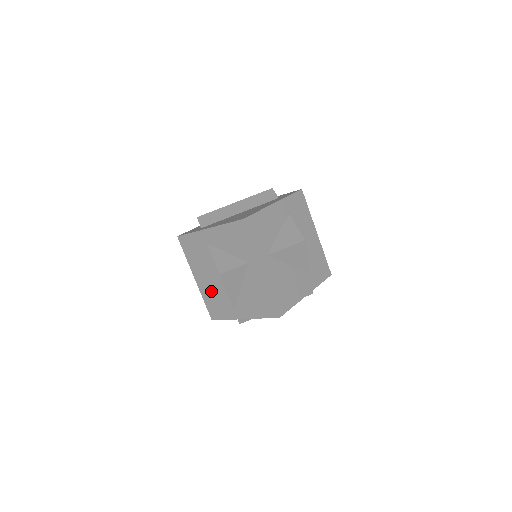
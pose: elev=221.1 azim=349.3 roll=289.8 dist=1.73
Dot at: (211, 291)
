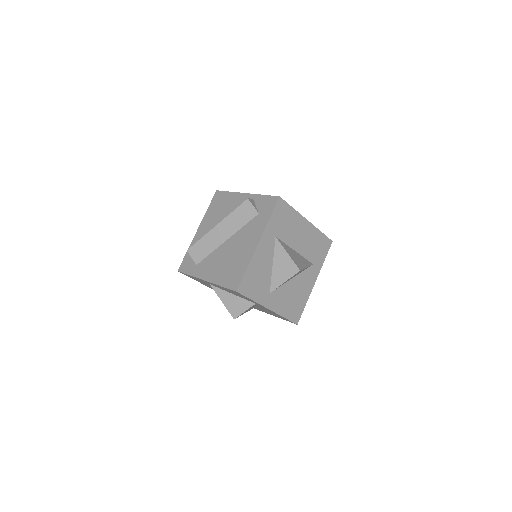
Dot at: occluded
